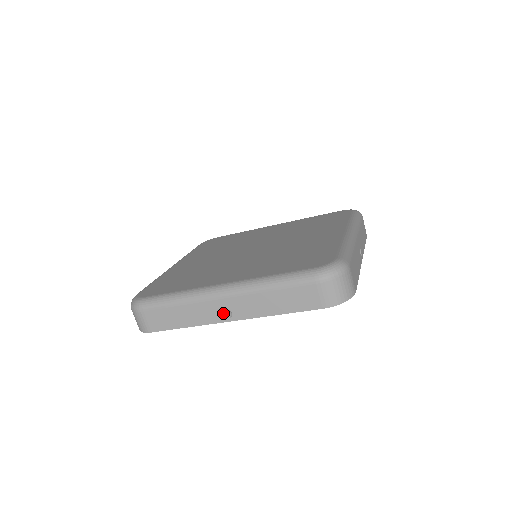
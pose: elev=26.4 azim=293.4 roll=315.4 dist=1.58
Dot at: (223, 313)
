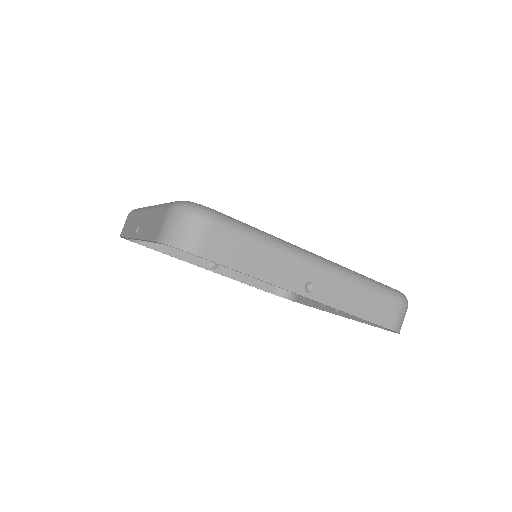
Dot at: (305, 283)
